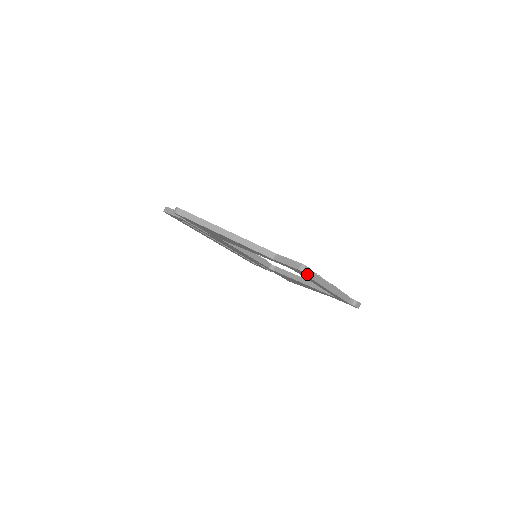
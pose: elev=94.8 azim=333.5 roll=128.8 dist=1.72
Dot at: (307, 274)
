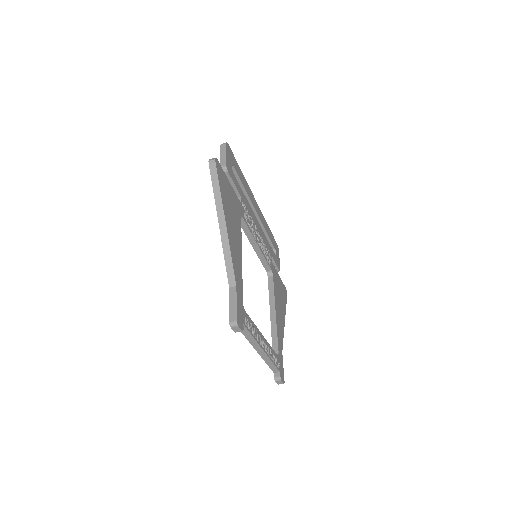
Dot at: (235, 331)
